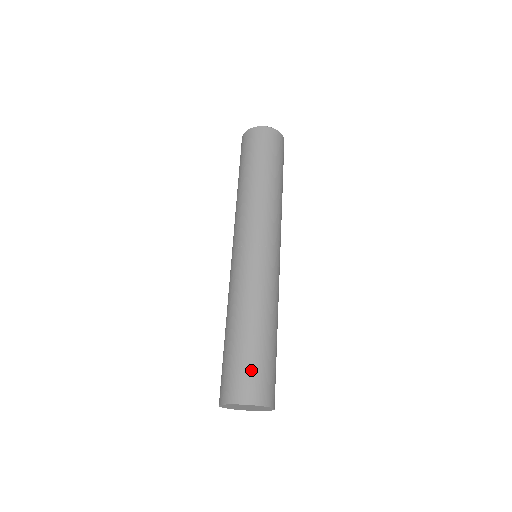
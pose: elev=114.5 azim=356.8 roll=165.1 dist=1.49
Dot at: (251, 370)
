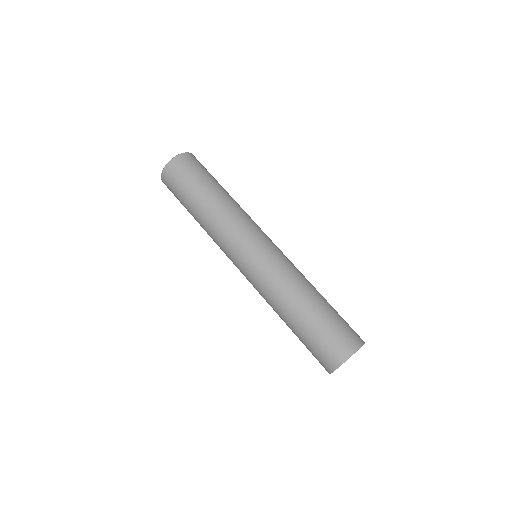
Dot at: (328, 337)
